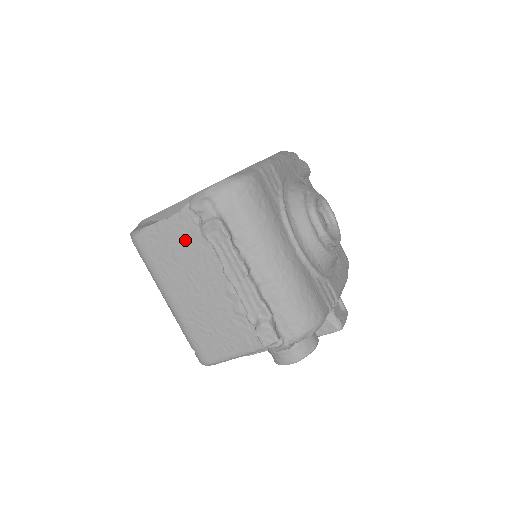
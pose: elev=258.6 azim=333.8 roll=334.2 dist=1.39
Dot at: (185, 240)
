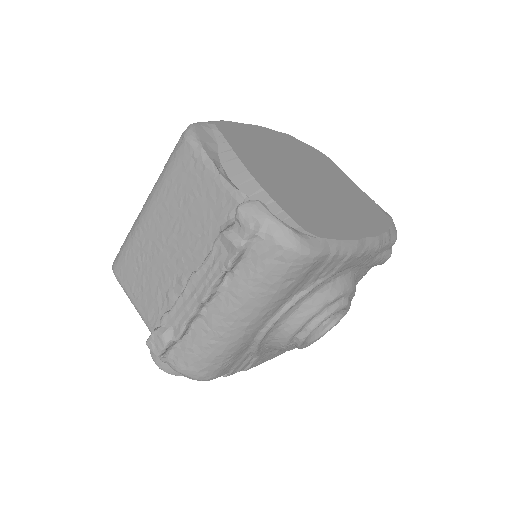
Dot at: (208, 207)
